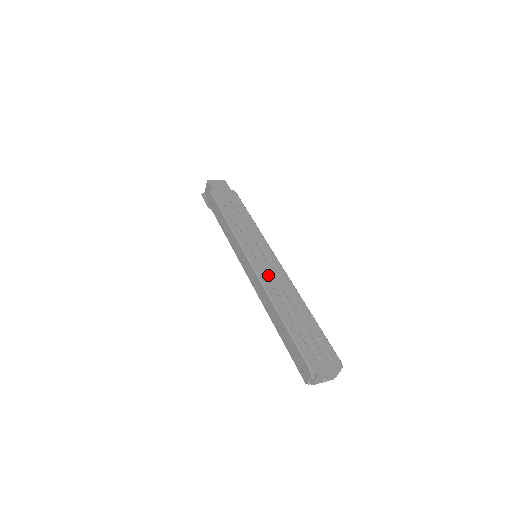
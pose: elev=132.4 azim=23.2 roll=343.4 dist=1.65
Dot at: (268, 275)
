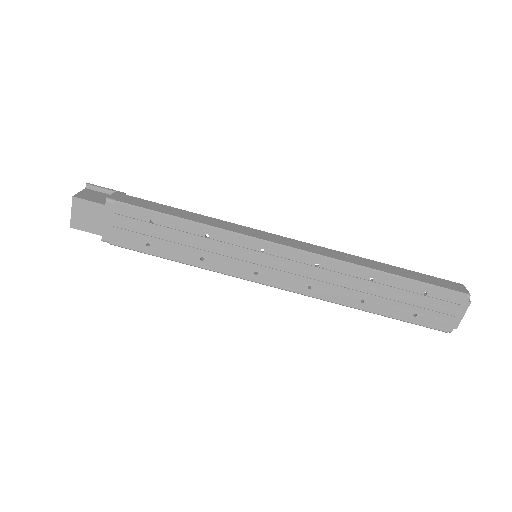
Dot at: (303, 280)
